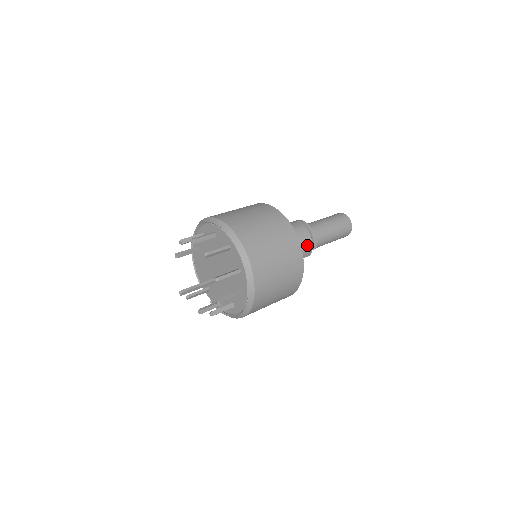
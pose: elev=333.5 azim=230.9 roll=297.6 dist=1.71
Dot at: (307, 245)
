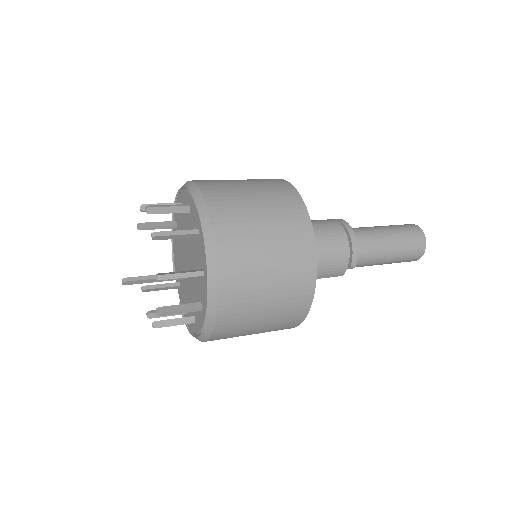
Dot at: (339, 259)
